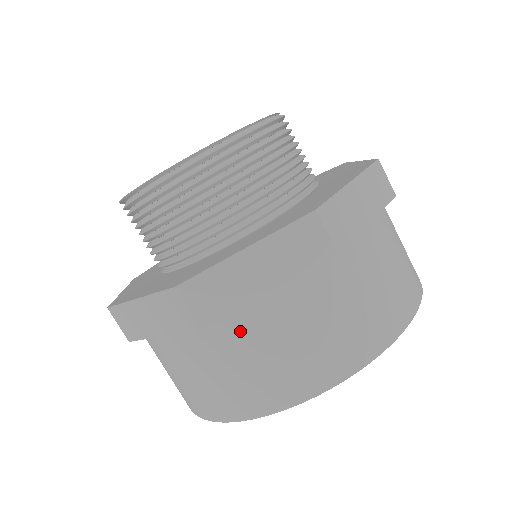
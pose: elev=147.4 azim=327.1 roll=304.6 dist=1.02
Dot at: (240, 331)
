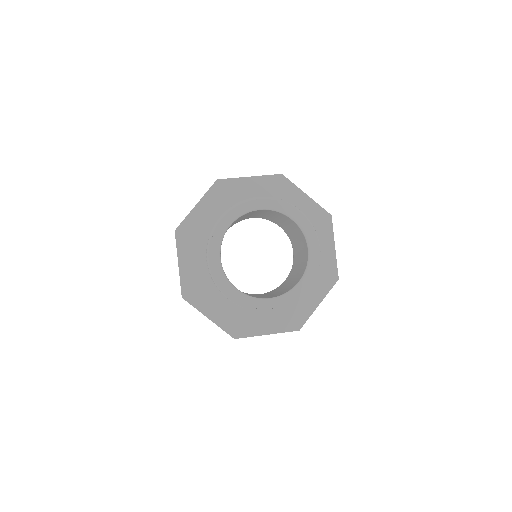
Dot at: occluded
